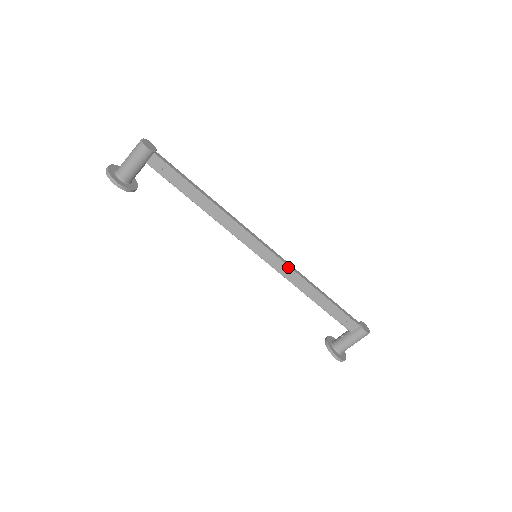
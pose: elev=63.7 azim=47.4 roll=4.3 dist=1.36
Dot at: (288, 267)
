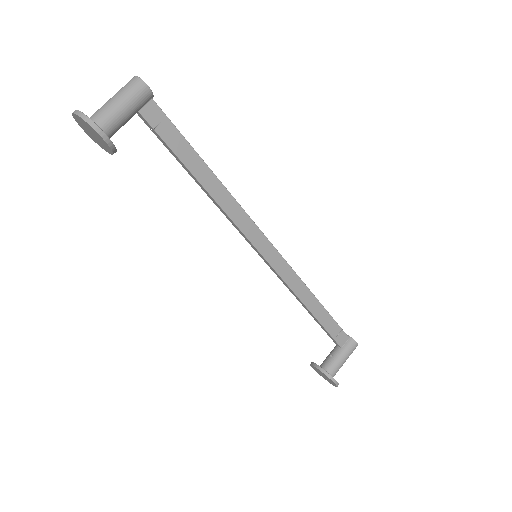
Dot at: (290, 268)
